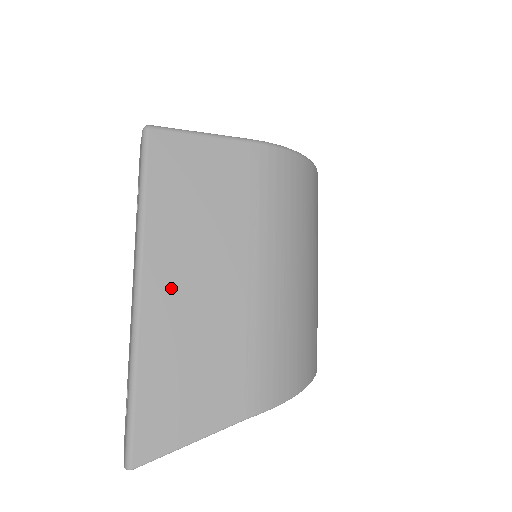
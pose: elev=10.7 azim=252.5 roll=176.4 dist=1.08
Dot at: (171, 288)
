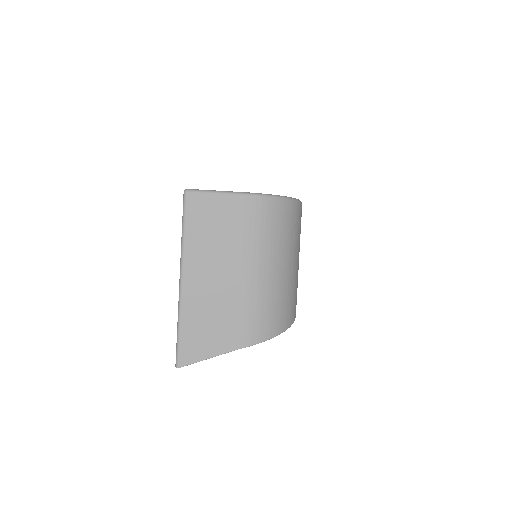
Dot at: (198, 279)
